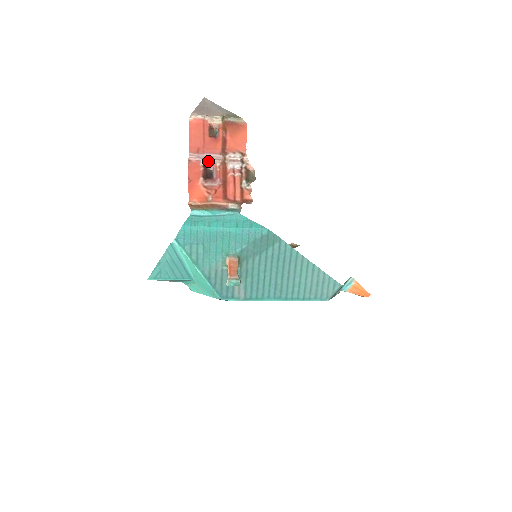
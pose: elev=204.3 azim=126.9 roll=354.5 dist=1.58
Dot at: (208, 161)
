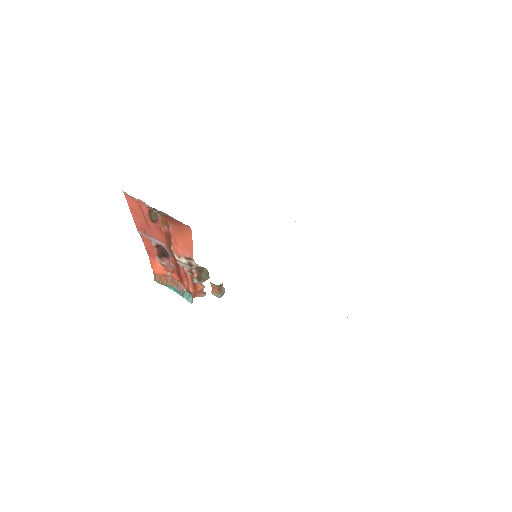
Dot at: (159, 244)
